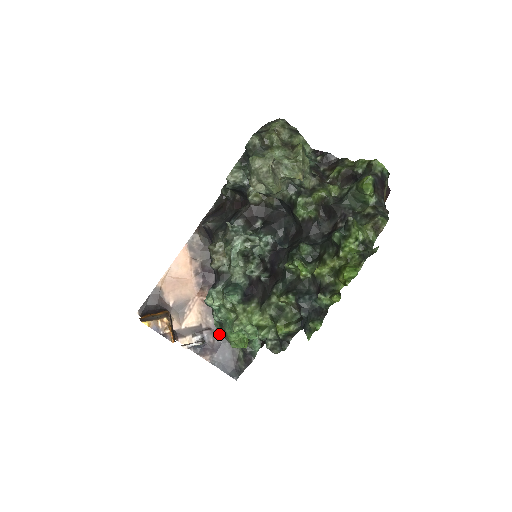
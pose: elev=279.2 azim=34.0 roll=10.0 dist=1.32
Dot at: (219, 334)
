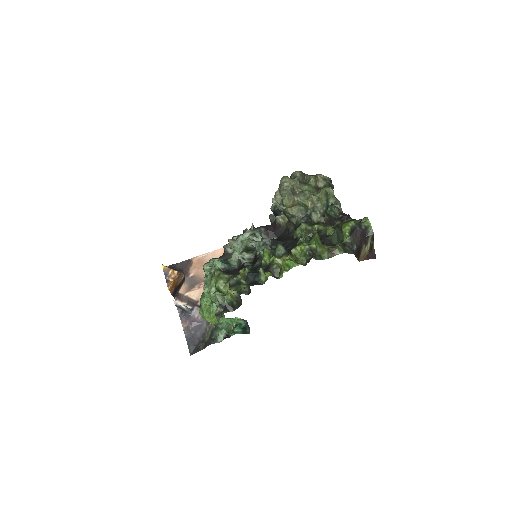
Dot at: occluded
